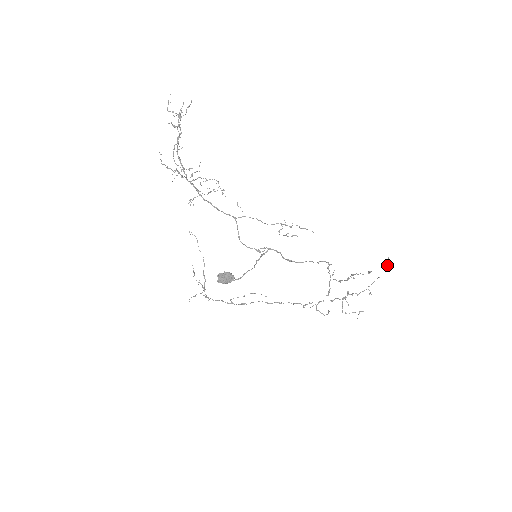
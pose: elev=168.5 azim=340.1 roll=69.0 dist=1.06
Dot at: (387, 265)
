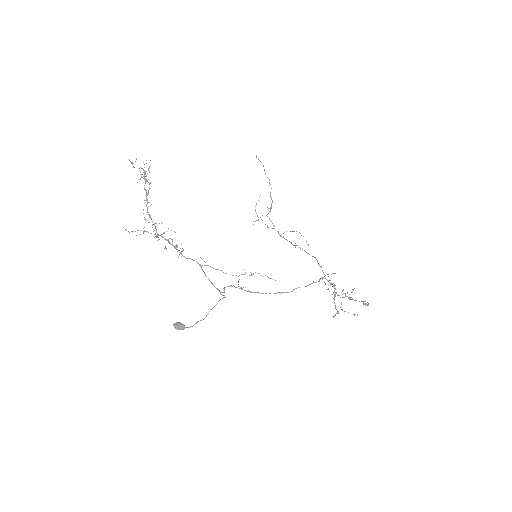
Dot at: (366, 304)
